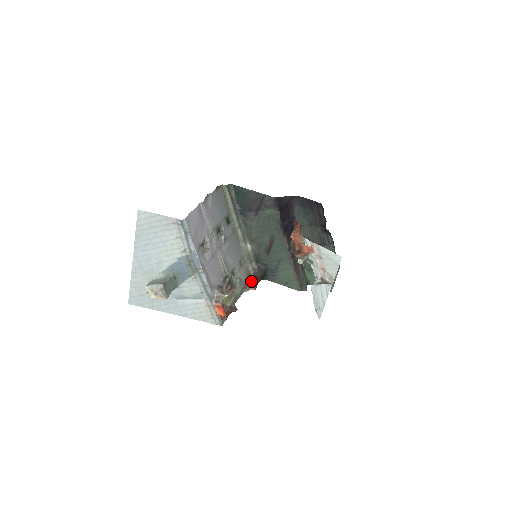
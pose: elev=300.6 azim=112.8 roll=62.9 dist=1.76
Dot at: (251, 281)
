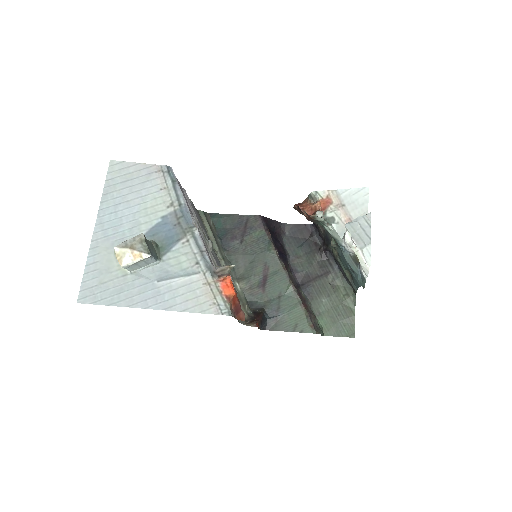
Dot at: occluded
